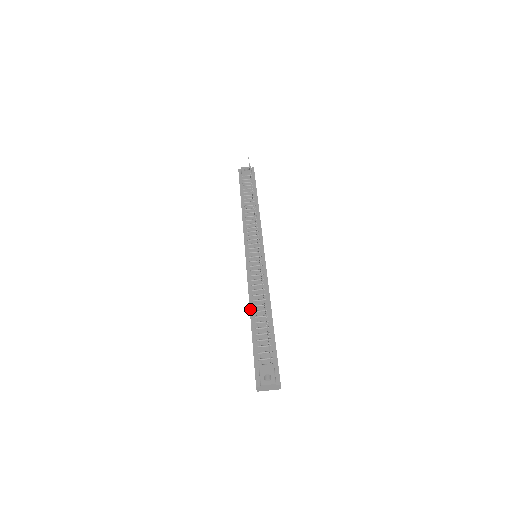
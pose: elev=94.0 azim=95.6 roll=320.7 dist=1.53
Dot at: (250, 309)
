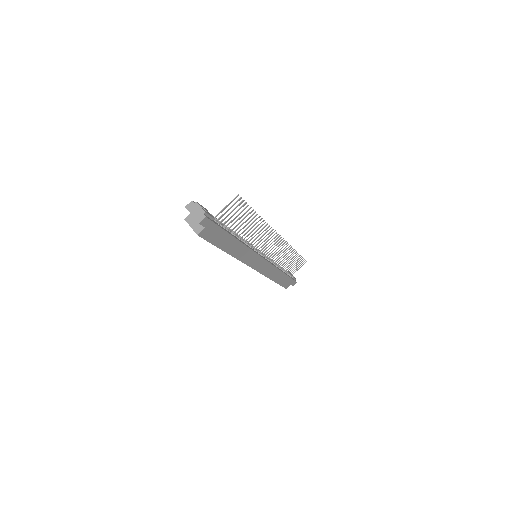
Dot at: occluded
